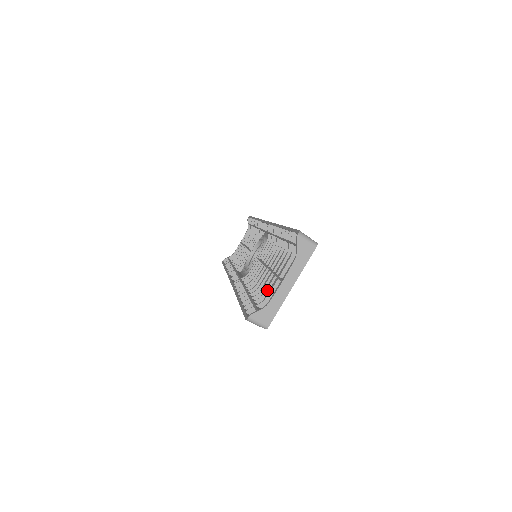
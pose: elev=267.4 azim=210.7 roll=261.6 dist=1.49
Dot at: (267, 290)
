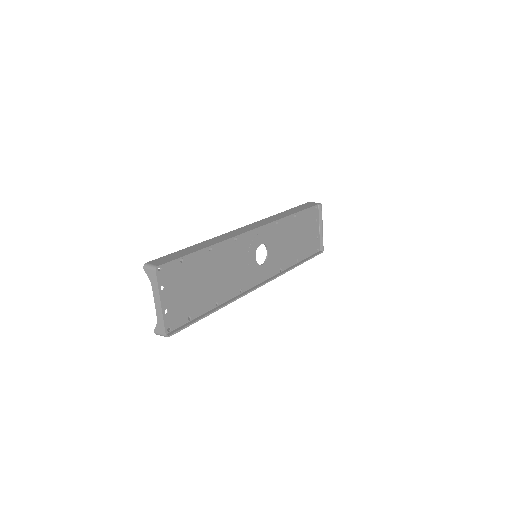
Dot at: (180, 304)
